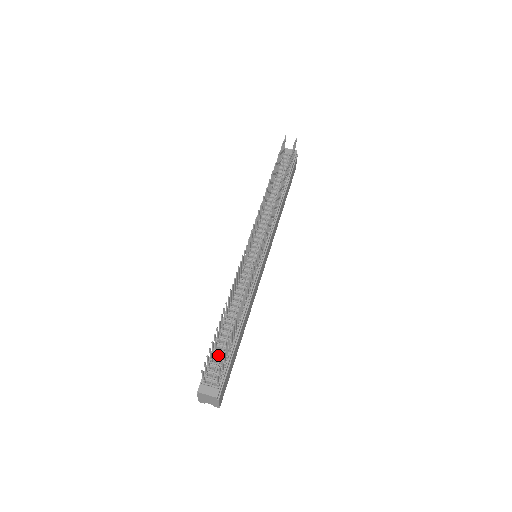
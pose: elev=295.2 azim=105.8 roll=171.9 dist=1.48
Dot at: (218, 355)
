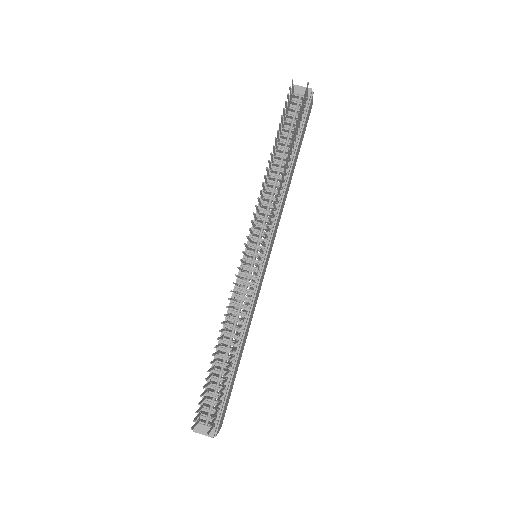
Dot at: (213, 388)
